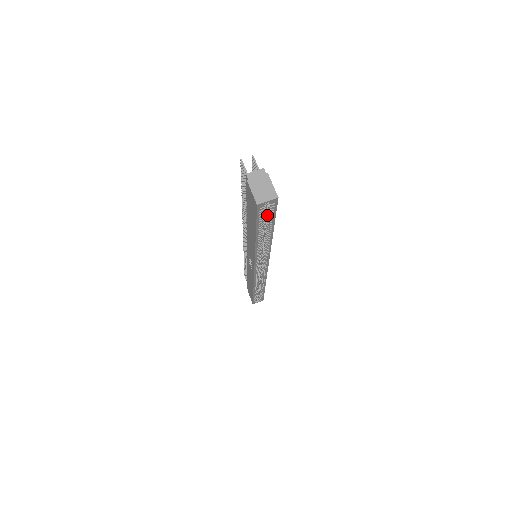
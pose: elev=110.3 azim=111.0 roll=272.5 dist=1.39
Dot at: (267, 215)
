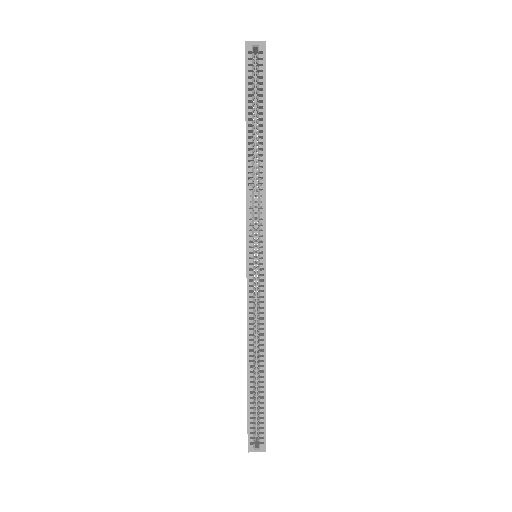
Dot at: occluded
